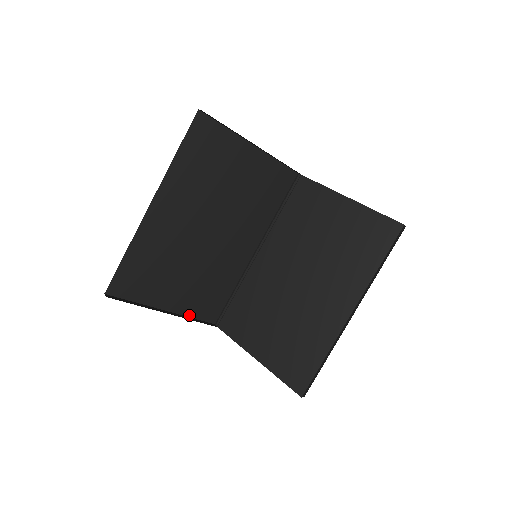
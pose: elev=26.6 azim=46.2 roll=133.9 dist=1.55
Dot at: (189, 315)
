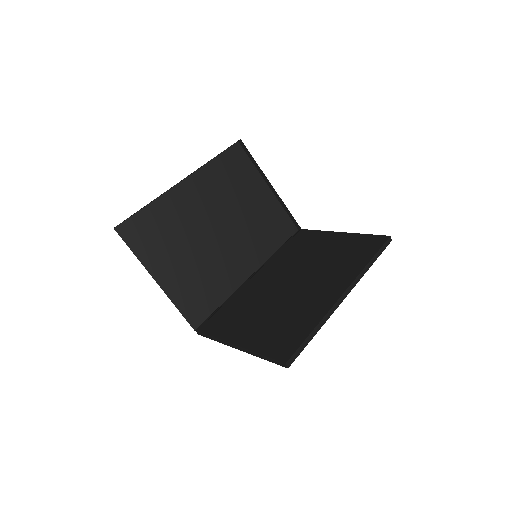
Dot at: (175, 303)
